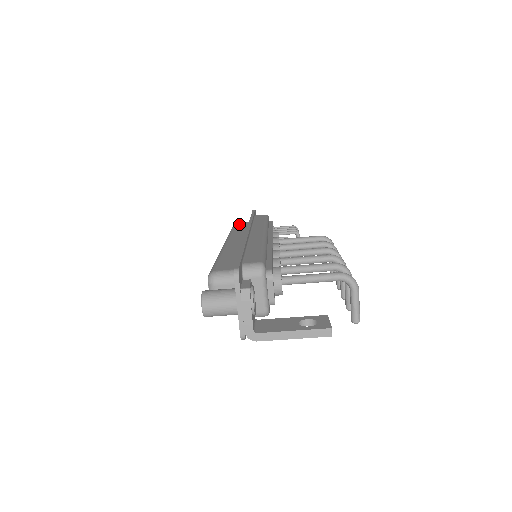
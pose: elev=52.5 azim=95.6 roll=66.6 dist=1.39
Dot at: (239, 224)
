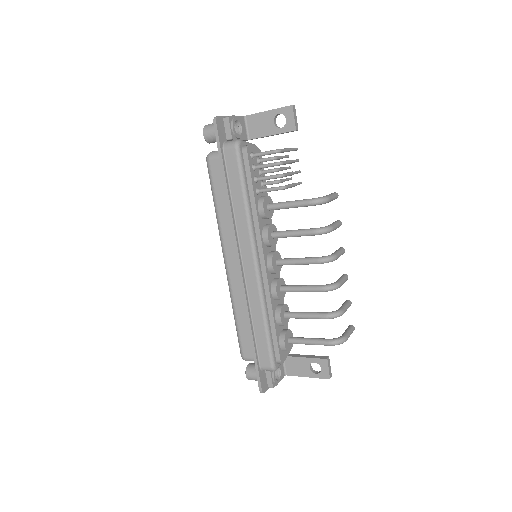
Dot at: (214, 175)
